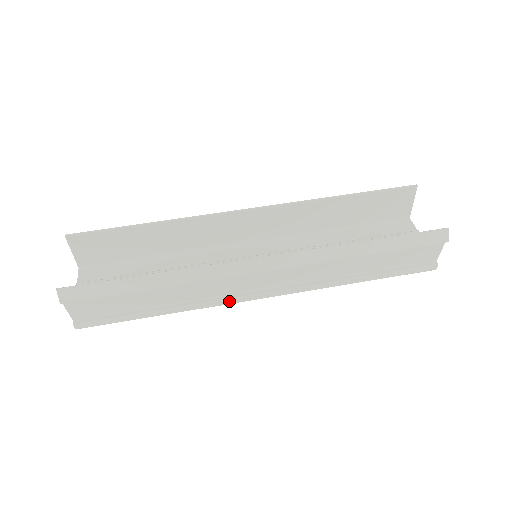
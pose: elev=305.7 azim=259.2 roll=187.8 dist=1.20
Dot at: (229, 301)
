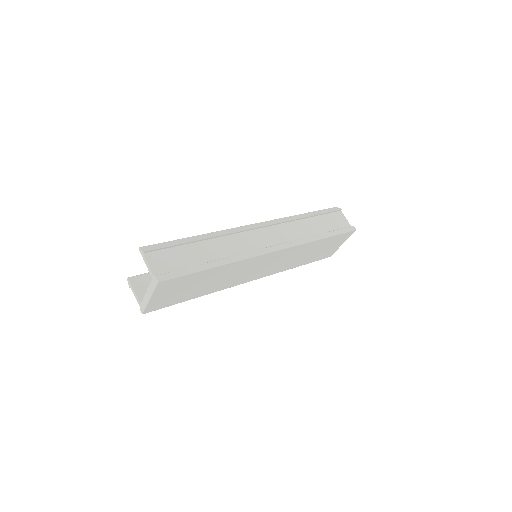
Dot at: (254, 253)
